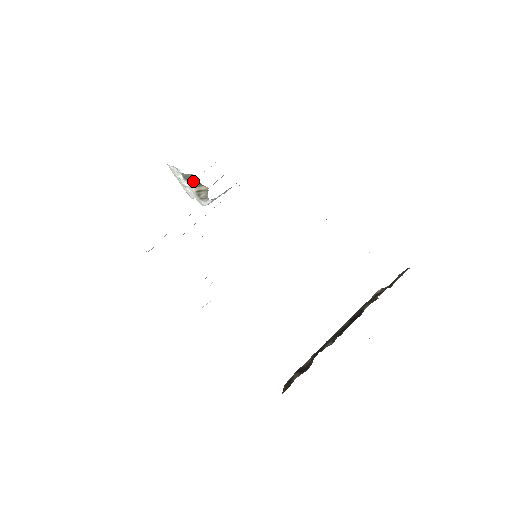
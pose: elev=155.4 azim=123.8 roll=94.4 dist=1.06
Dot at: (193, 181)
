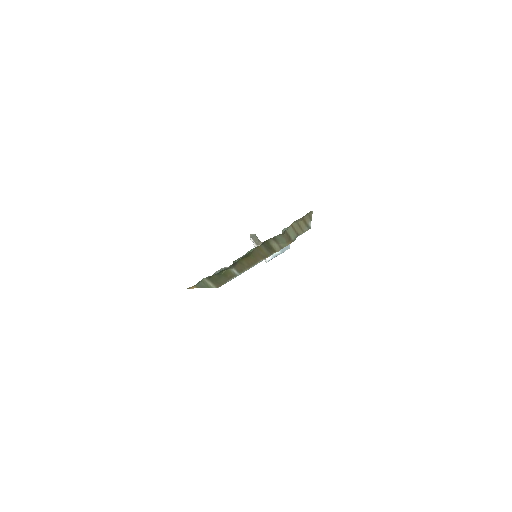
Dot at: (256, 240)
